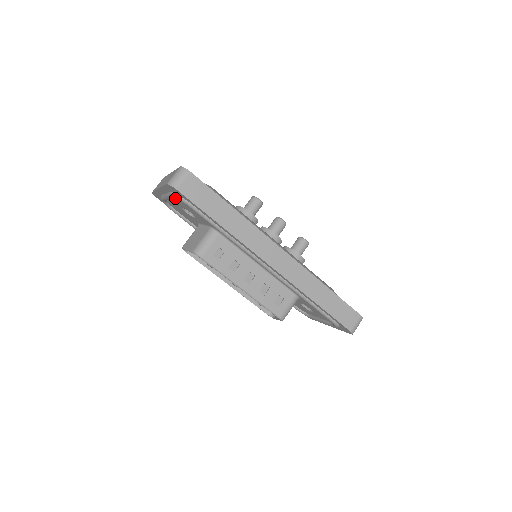
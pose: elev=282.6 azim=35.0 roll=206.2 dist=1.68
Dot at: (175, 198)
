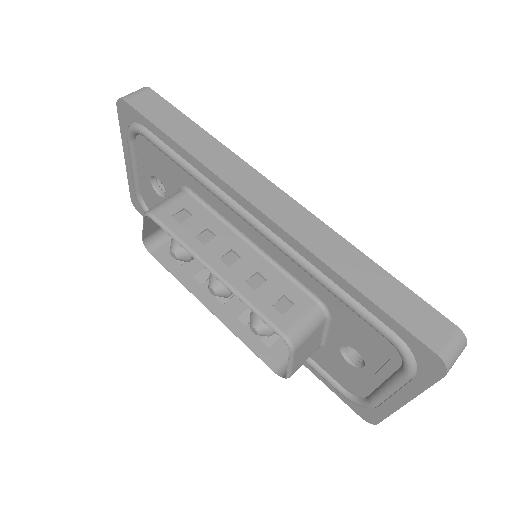
Dot at: (137, 153)
